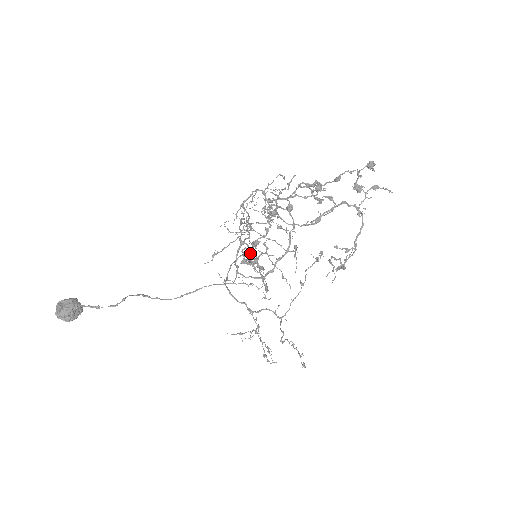
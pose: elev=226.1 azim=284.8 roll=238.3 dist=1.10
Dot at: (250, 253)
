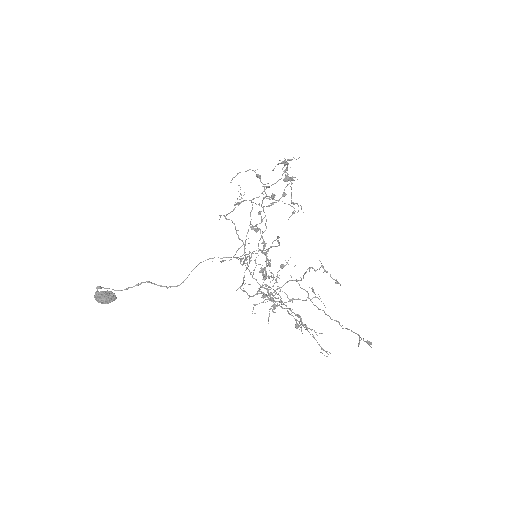
Dot at: occluded
